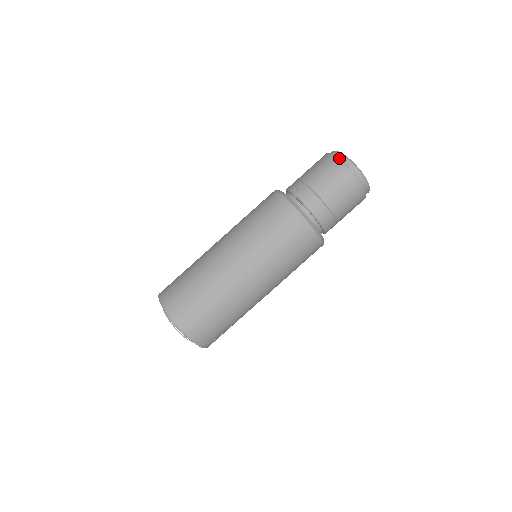
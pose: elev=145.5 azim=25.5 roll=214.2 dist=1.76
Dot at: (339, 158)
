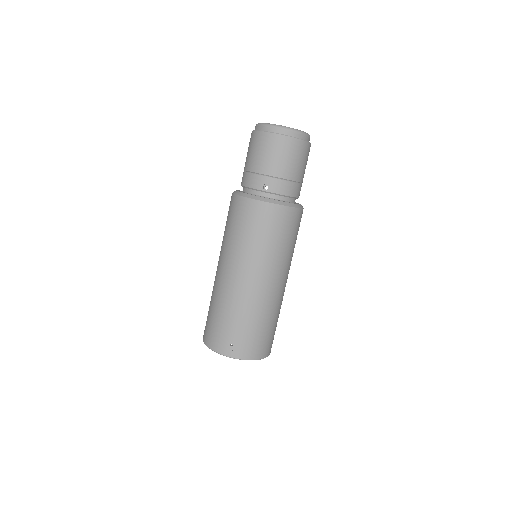
Dot at: (283, 133)
